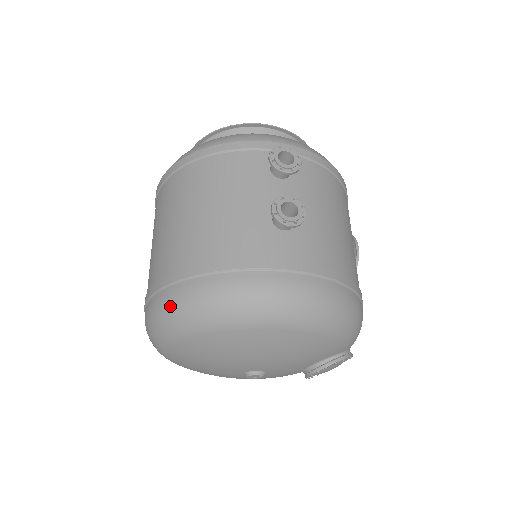
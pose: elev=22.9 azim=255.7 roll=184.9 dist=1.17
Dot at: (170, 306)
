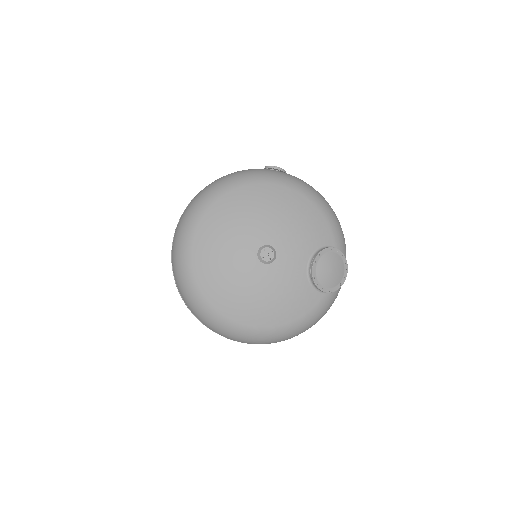
Dot at: (202, 191)
